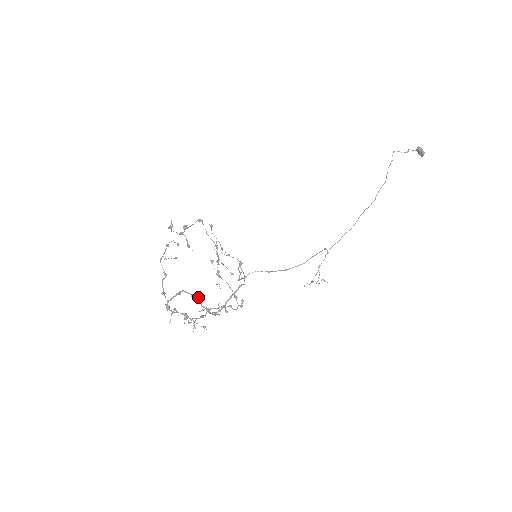
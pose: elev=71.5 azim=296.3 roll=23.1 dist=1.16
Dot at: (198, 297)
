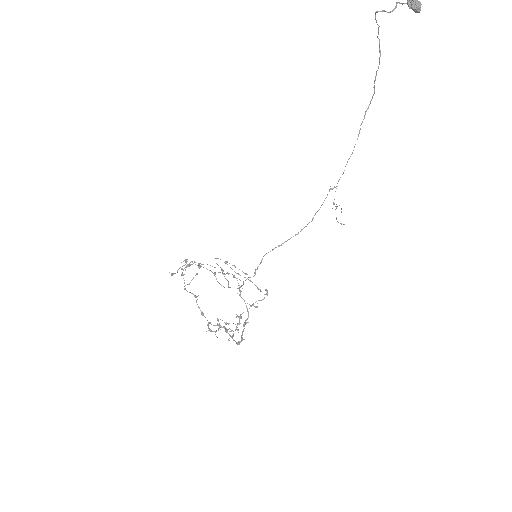
Dot at: (223, 327)
